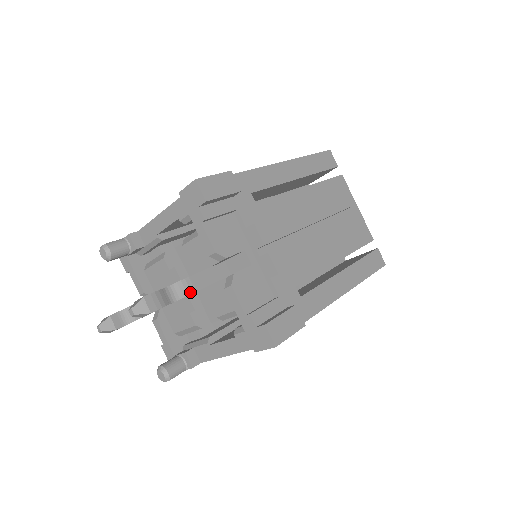
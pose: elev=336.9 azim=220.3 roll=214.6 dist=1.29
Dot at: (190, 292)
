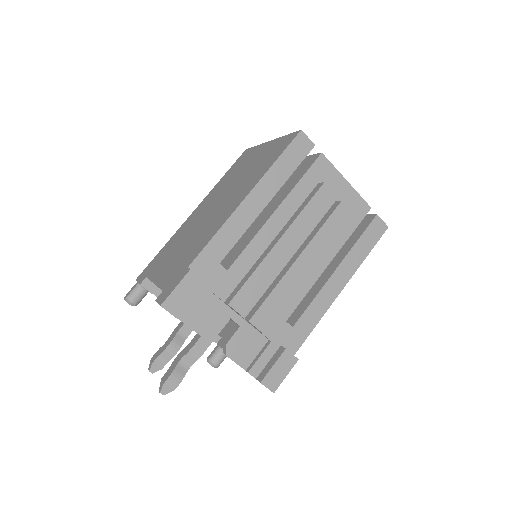
Dot at: (199, 356)
